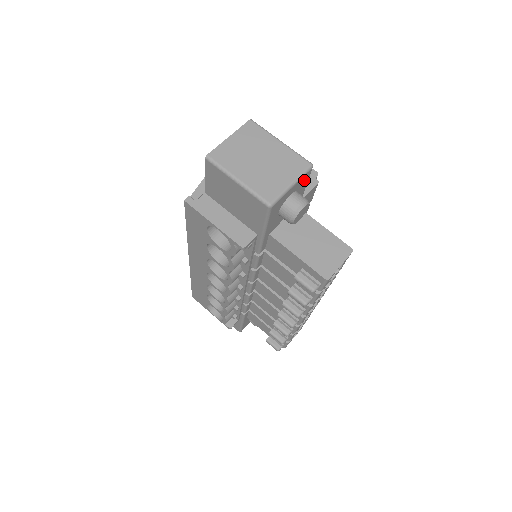
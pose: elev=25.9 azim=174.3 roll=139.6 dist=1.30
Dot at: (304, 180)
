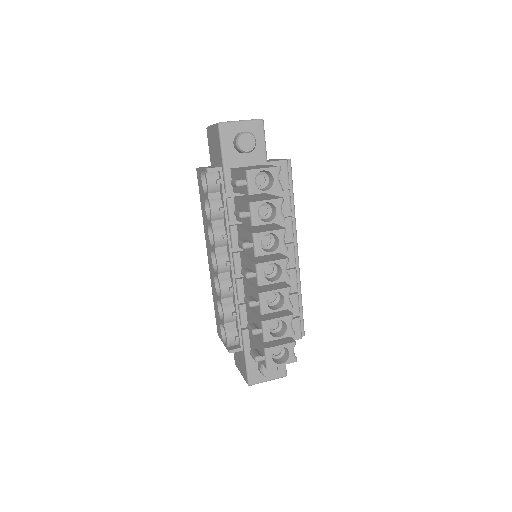
Dot at: (257, 130)
